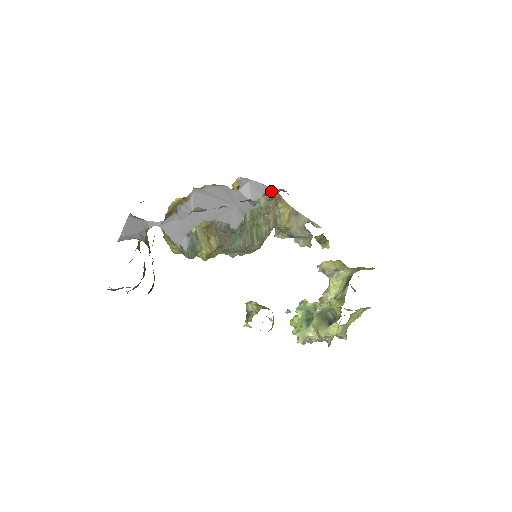
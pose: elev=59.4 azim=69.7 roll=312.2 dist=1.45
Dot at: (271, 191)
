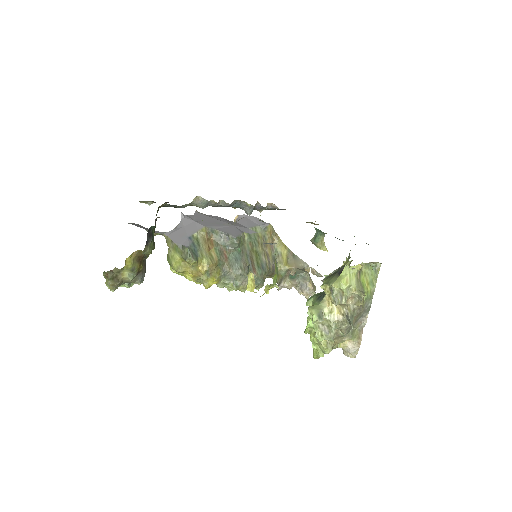
Dot at: (265, 223)
